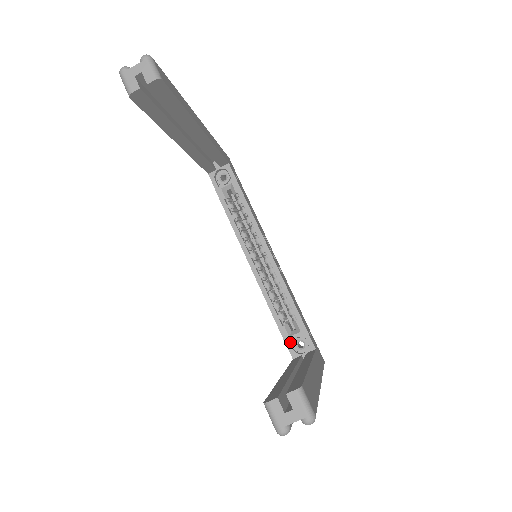
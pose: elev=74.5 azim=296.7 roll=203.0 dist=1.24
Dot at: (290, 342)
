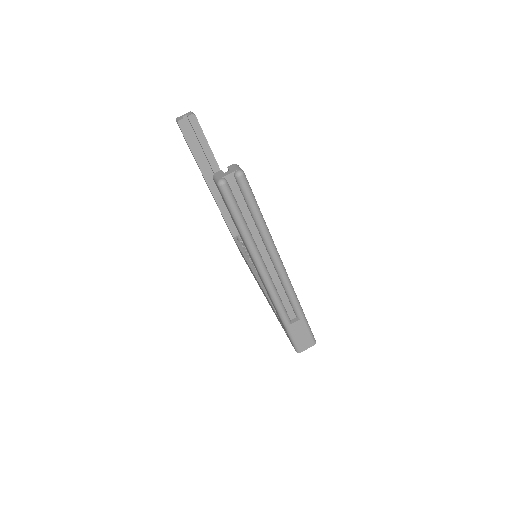
Dot at: occluded
